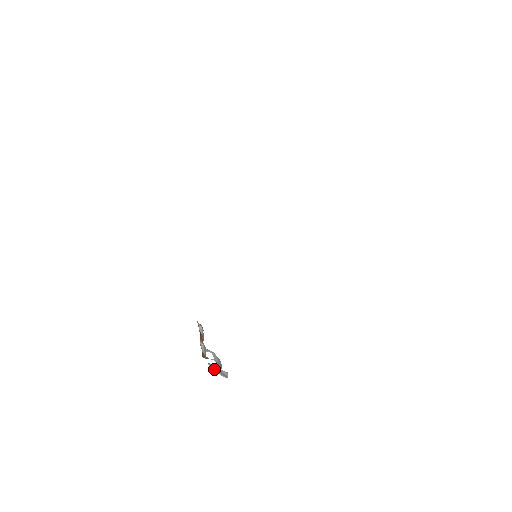
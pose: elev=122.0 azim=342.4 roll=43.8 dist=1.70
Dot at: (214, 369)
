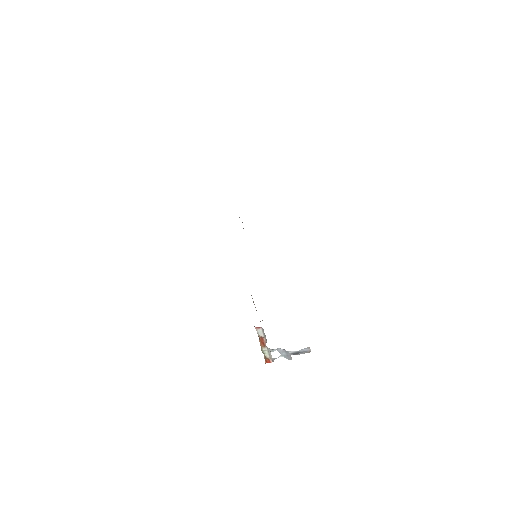
Dot at: (294, 353)
